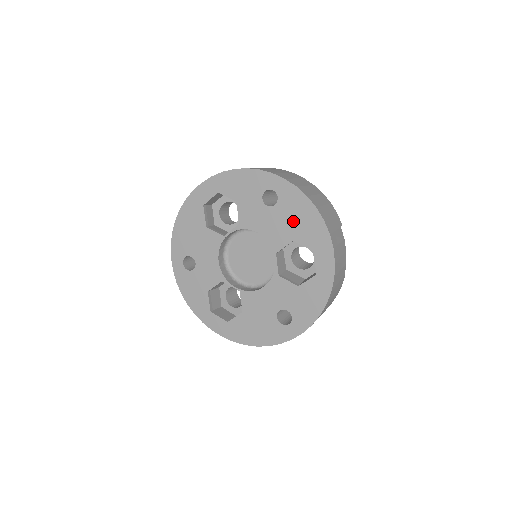
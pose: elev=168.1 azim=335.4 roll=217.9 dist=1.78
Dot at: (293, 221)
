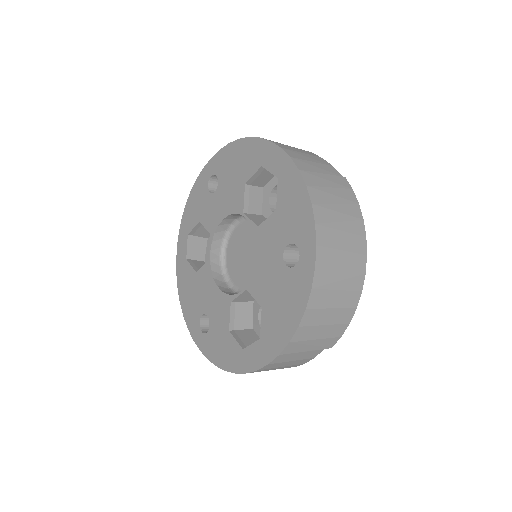
Dot at: (234, 172)
